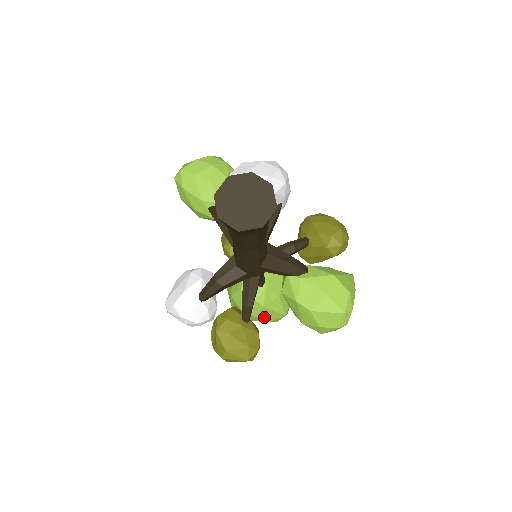
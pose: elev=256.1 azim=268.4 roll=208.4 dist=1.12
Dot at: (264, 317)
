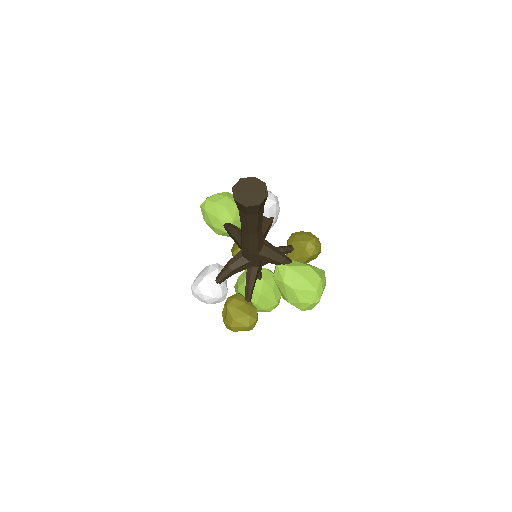
Dot at: (261, 304)
